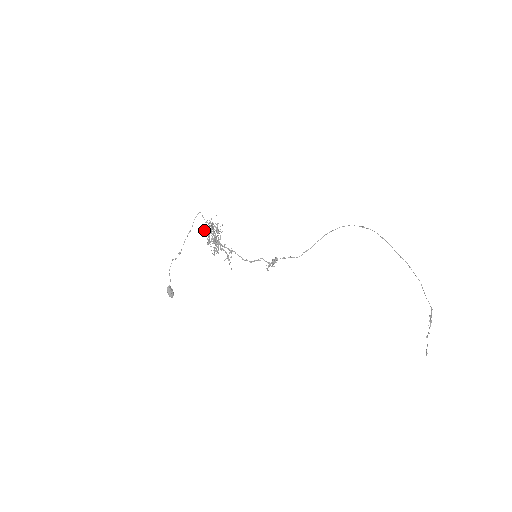
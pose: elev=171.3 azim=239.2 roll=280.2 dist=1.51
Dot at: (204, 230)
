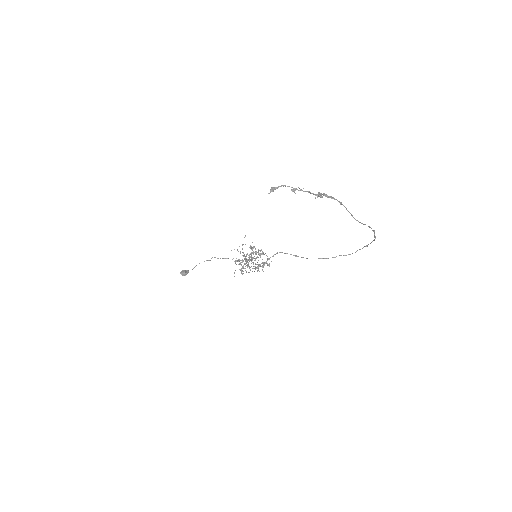
Dot at: occluded
